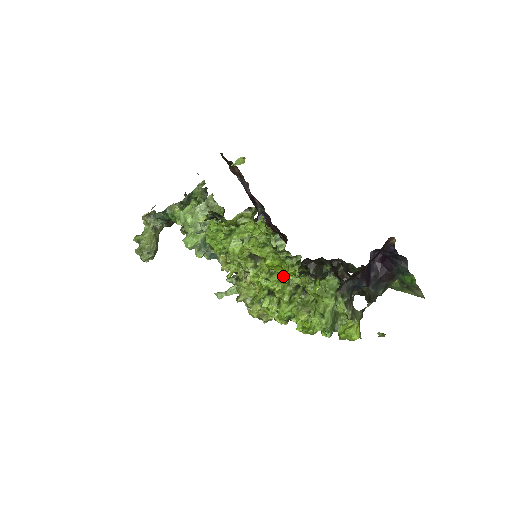
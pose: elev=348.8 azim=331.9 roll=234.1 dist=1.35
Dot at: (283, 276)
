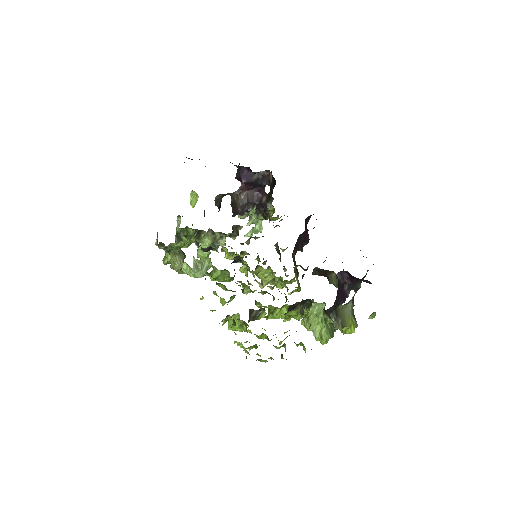
Dot at: (281, 310)
